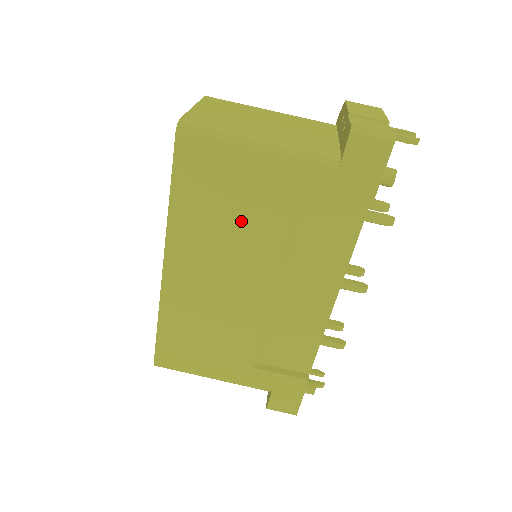
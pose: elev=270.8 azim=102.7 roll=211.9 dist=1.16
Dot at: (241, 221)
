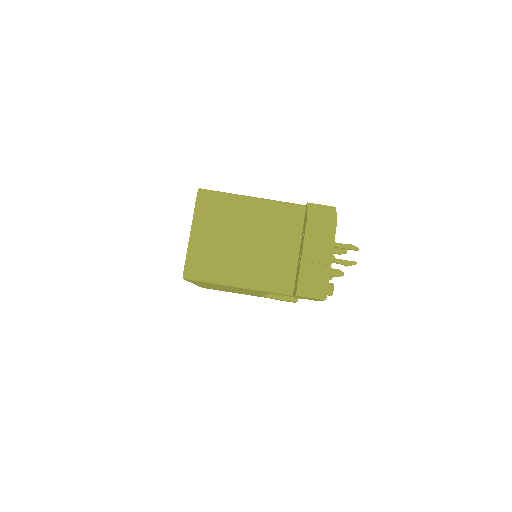
Dot at: (237, 289)
